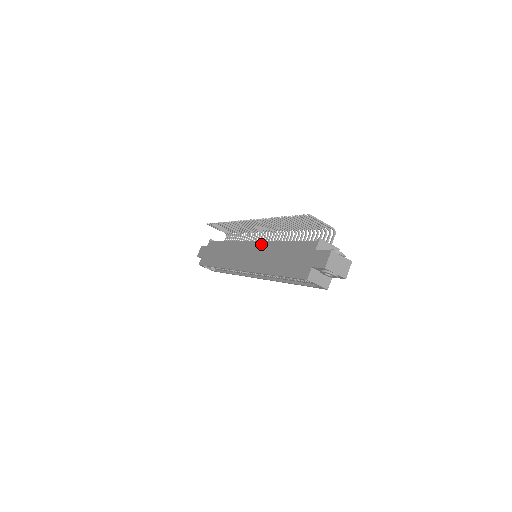
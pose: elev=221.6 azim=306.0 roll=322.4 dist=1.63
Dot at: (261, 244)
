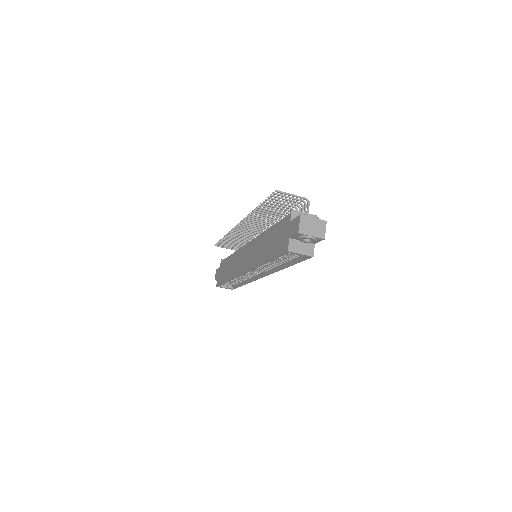
Dot at: (254, 241)
